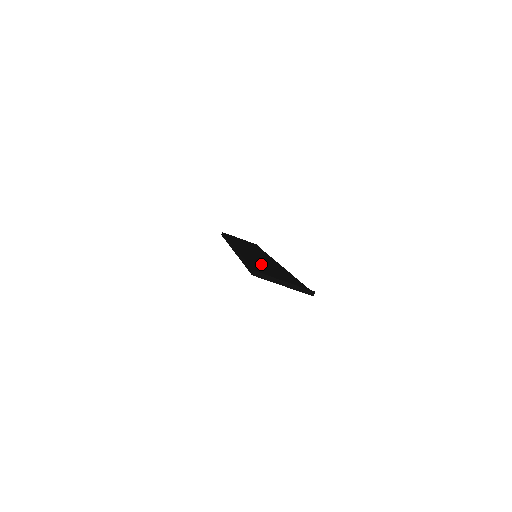
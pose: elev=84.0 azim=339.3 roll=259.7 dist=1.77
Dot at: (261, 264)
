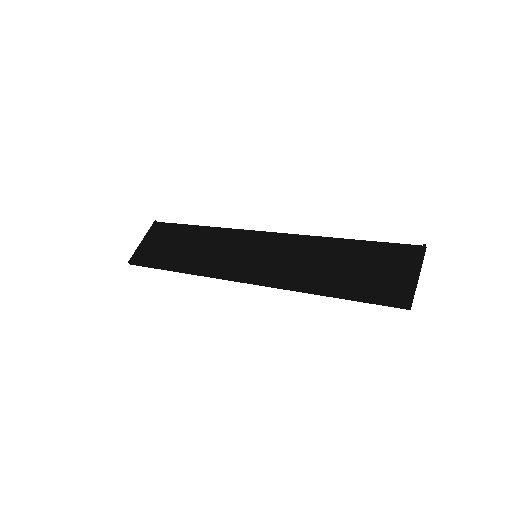
Dot at: (337, 275)
